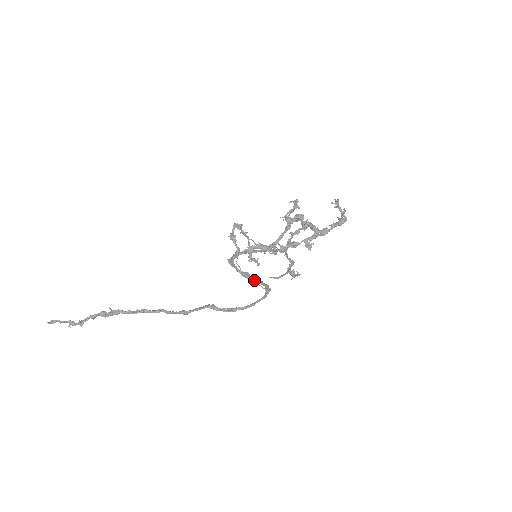
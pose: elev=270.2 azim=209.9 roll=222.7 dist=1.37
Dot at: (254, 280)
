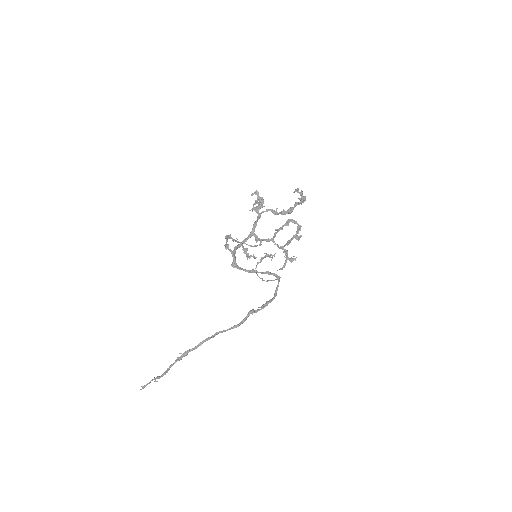
Dot at: (262, 273)
